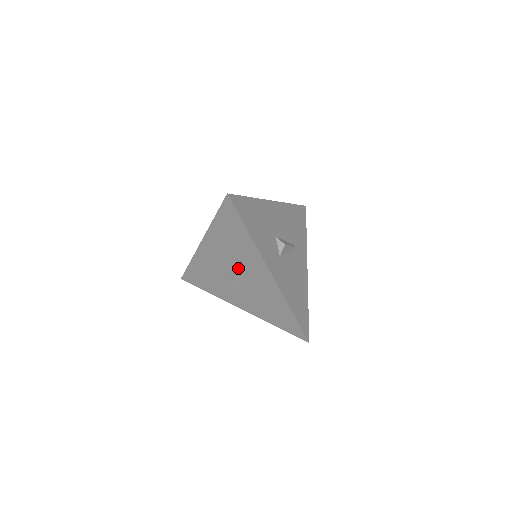
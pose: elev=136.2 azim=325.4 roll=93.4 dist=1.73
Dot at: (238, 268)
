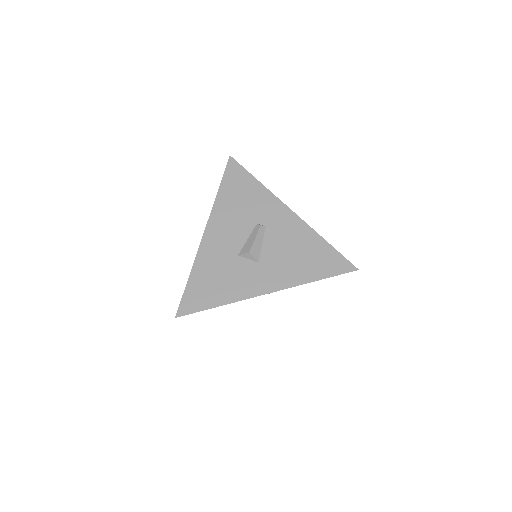
Dot at: occluded
